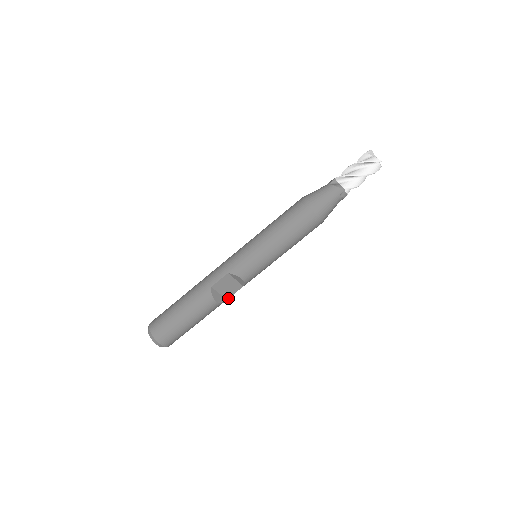
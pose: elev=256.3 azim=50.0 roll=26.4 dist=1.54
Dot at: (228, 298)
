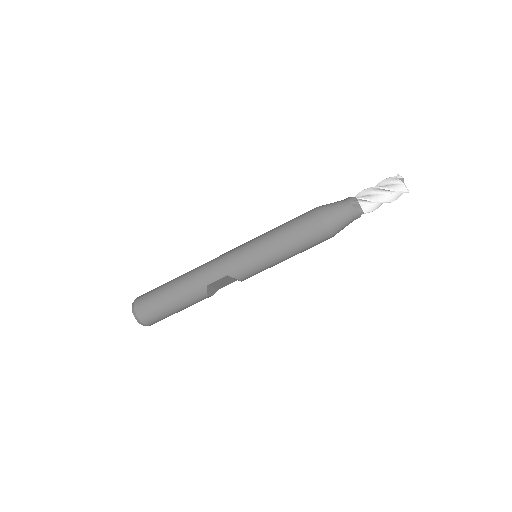
Dot at: (220, 288)
